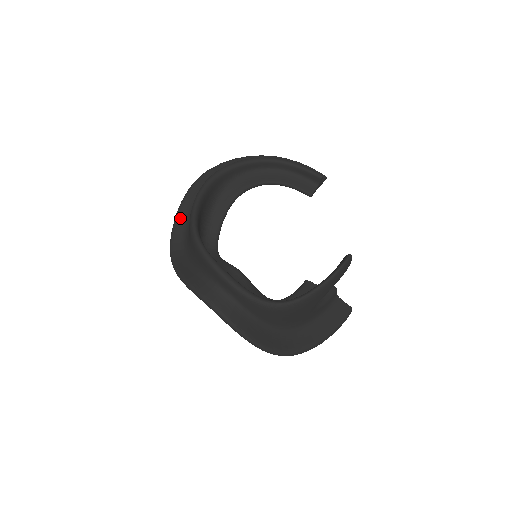
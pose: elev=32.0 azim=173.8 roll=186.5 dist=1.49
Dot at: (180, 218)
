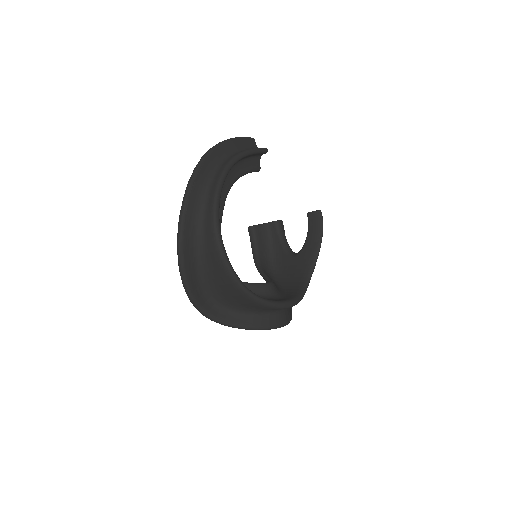
Dot at: (192, 283)
